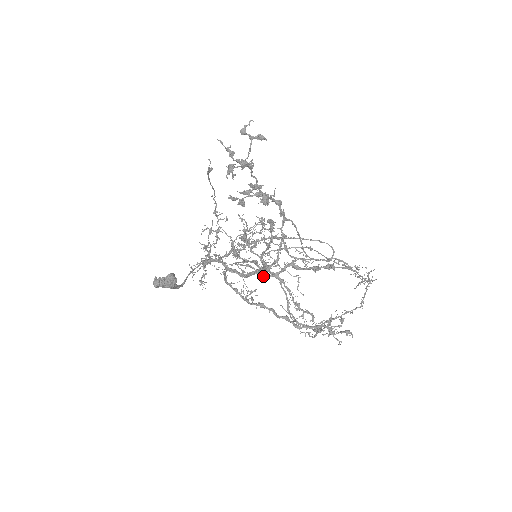
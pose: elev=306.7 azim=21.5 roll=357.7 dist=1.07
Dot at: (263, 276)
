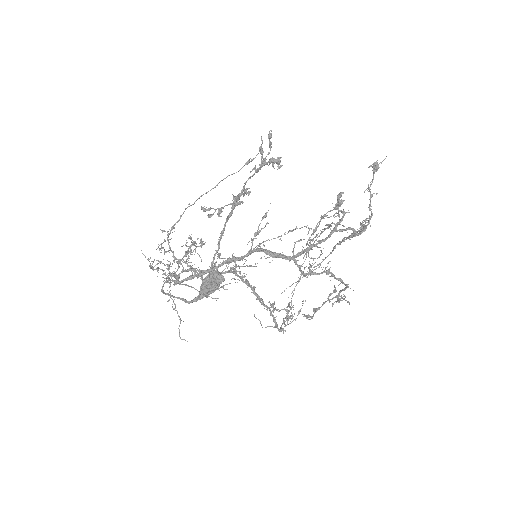
Dot at: (362, 229)
